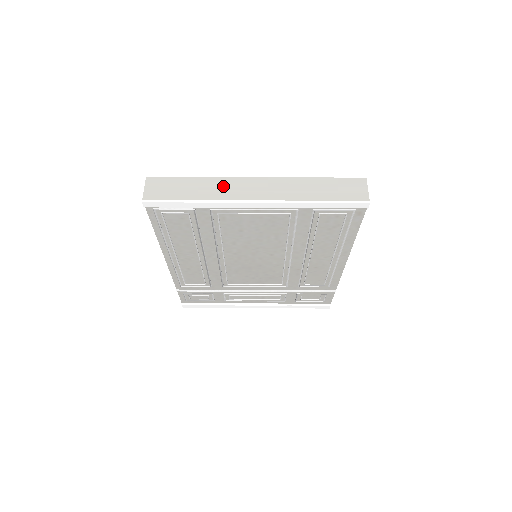
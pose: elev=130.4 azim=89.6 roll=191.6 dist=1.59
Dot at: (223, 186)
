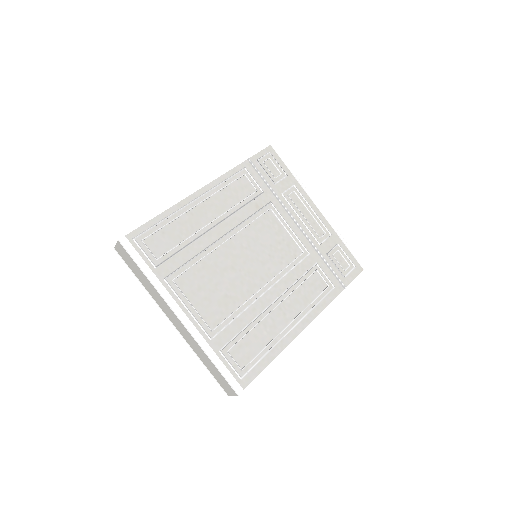
Dot at: (158, 298)
